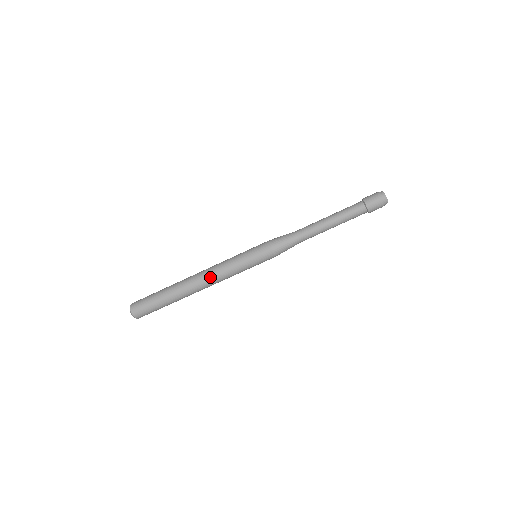
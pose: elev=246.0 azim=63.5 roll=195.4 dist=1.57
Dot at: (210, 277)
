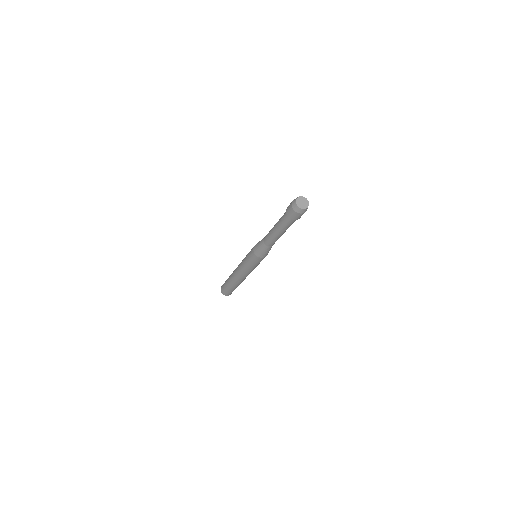
Dot at: (239, 274)
